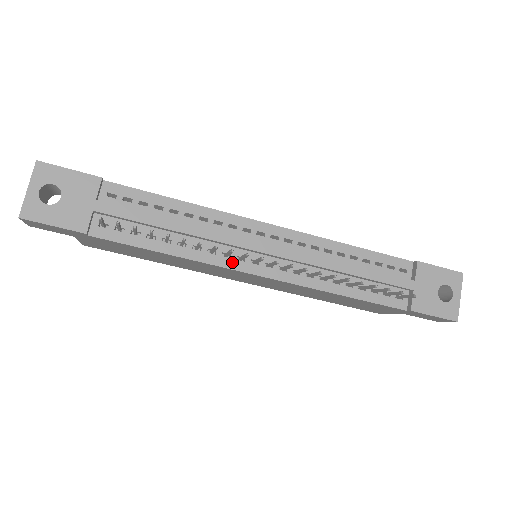
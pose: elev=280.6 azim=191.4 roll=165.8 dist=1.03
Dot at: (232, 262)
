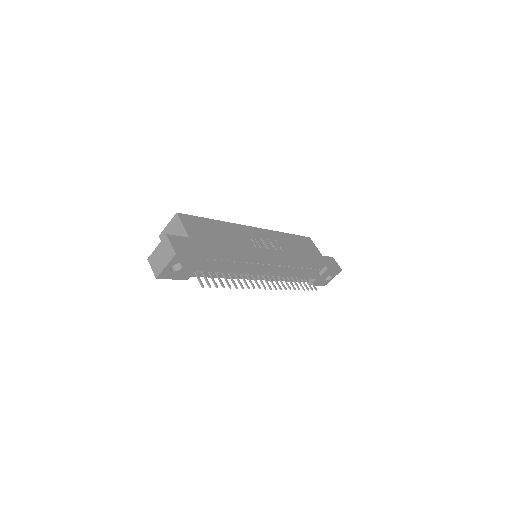
Dot at: occluded
